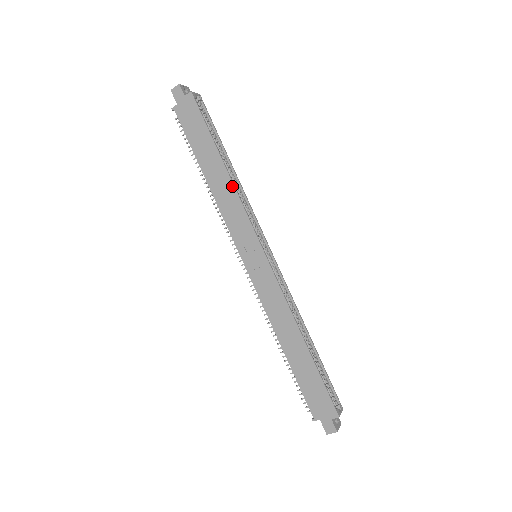
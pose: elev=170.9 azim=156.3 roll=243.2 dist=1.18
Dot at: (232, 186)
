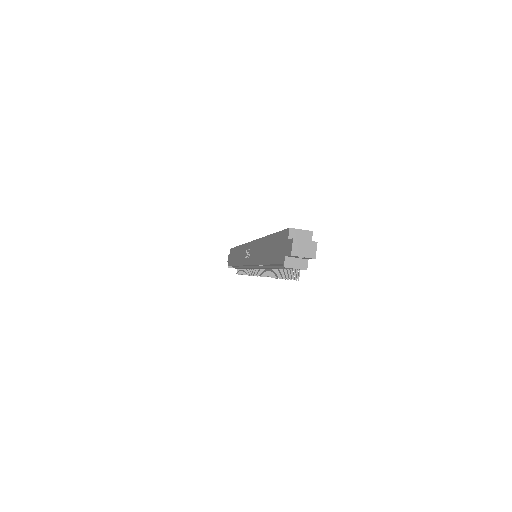
Dot at: (240, 247)
